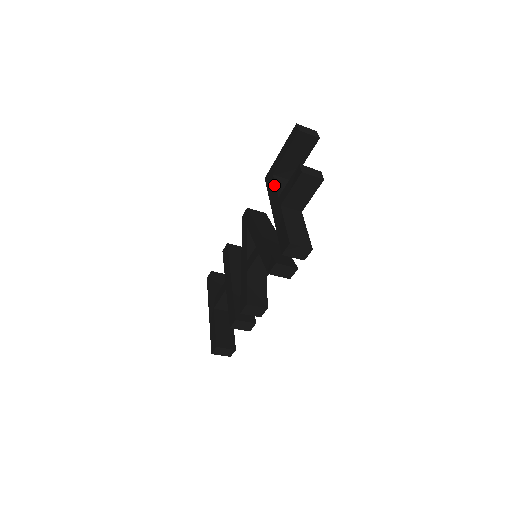
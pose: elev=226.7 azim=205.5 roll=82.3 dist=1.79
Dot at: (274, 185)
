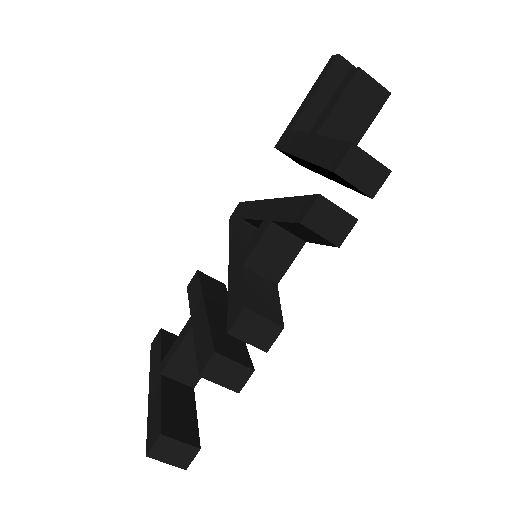
Dot at: (296, 132)
